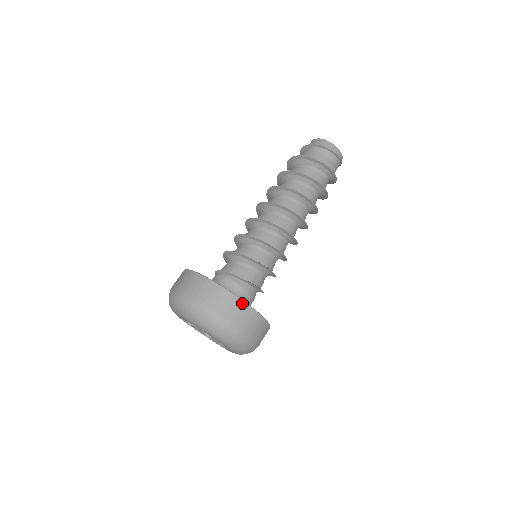
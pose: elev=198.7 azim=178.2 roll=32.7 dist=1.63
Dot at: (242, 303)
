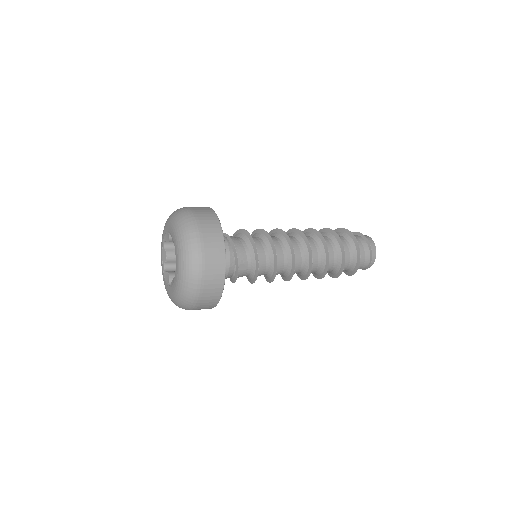
Dot at: (224, 263)
